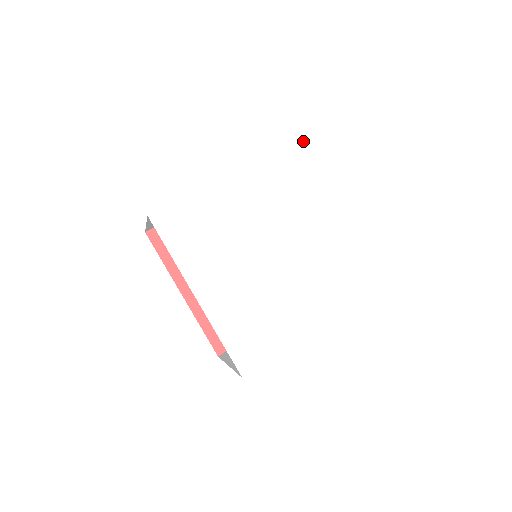
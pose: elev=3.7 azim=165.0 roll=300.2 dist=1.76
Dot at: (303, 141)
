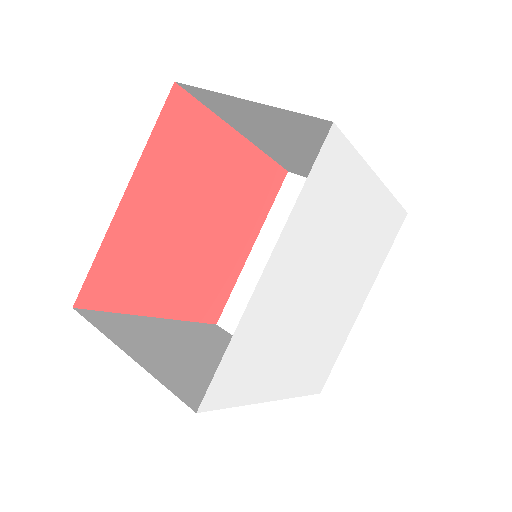
Dot at: (336, 132)
